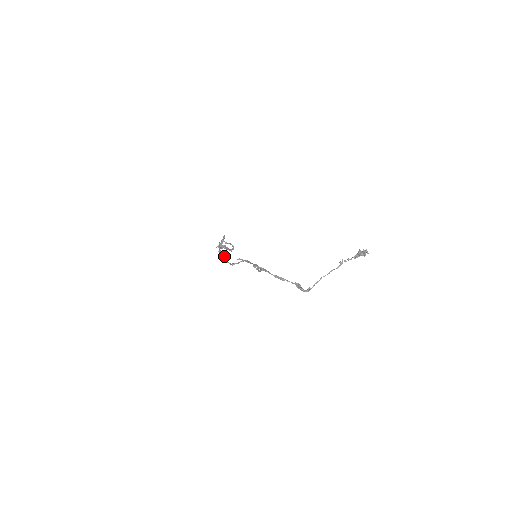
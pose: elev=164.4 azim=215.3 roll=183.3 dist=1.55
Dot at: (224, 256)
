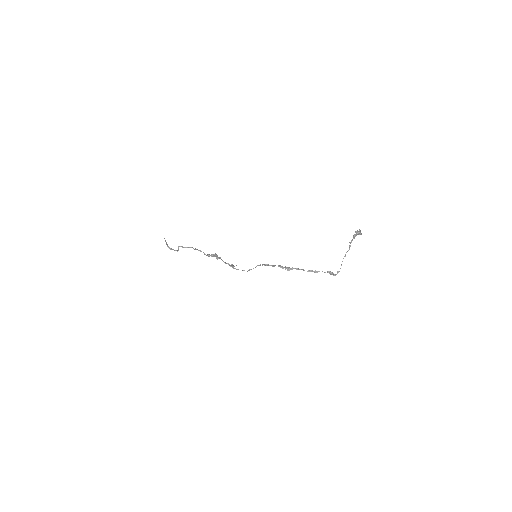
Dot at: occluded
